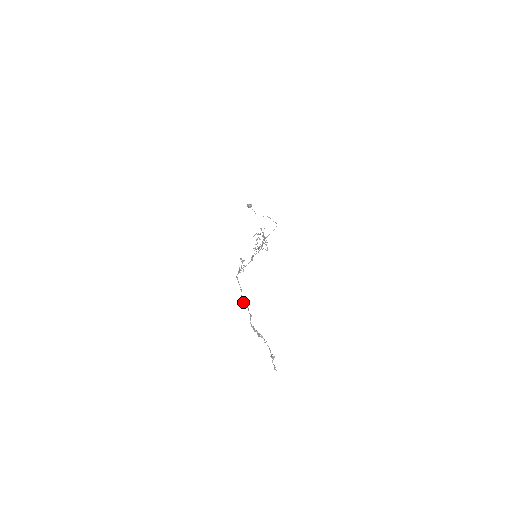
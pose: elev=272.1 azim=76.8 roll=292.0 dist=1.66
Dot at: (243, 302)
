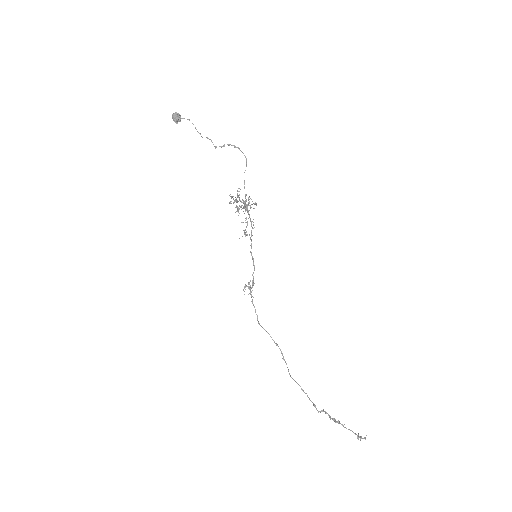
Dot at: occluded
